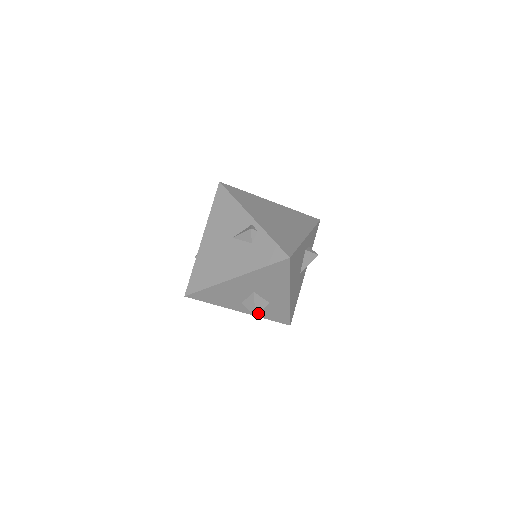
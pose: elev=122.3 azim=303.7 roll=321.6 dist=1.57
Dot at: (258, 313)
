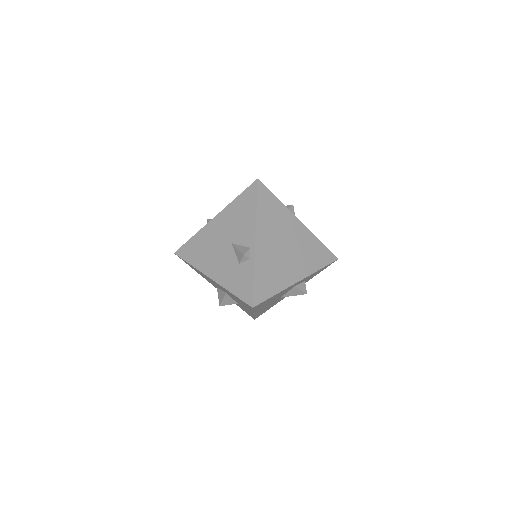
Dot at: occluded
